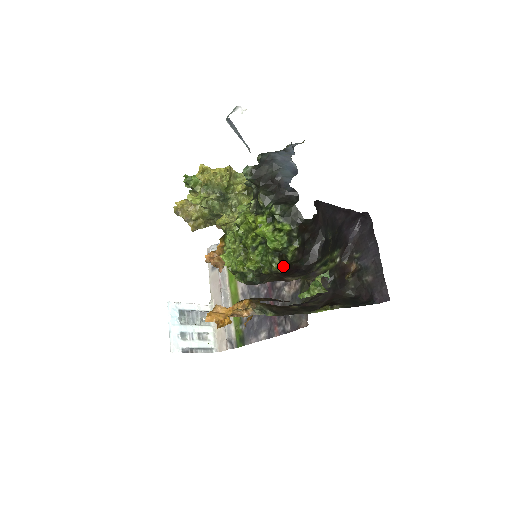
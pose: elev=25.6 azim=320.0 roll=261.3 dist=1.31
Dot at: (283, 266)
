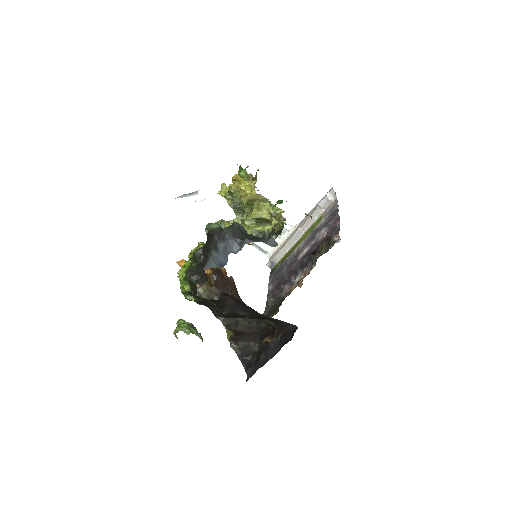
Dot at: occluded
